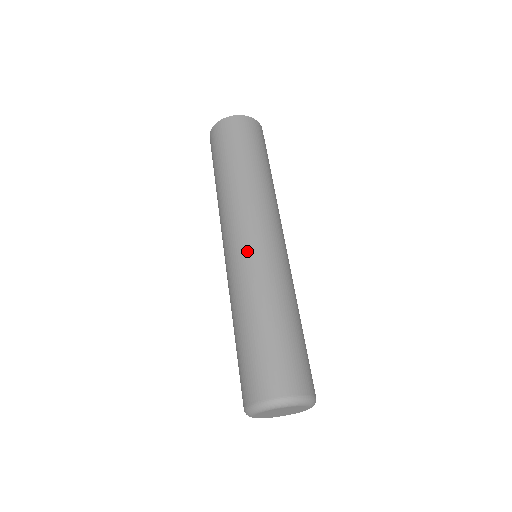
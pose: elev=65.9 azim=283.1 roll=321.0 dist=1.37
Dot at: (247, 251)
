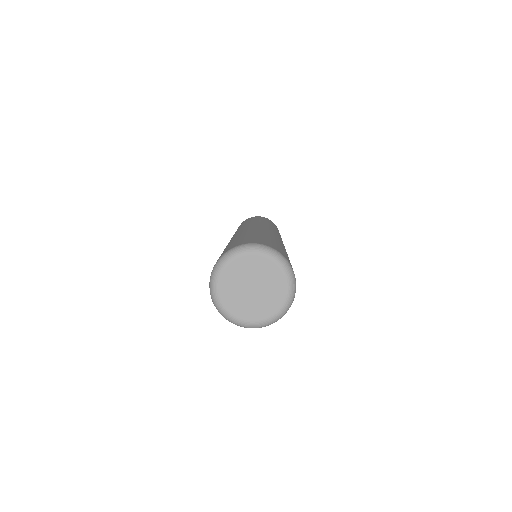
Dot at: occluded
